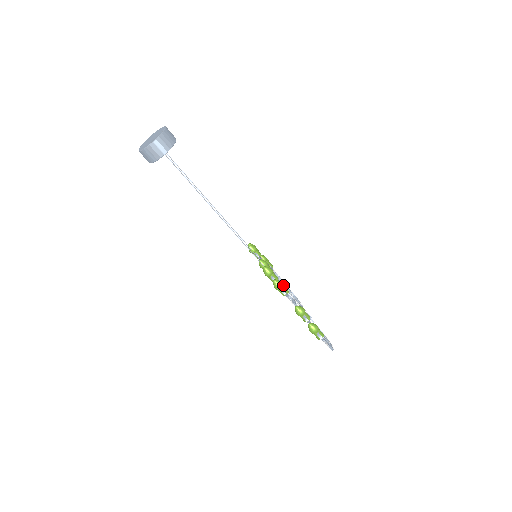
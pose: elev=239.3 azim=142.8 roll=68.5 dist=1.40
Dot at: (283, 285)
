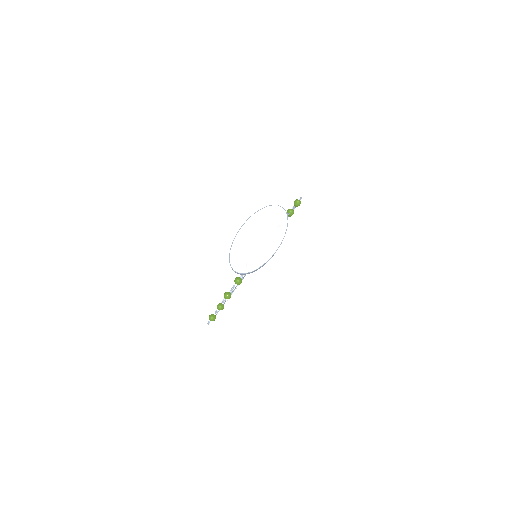
Dot at: (230, 297)
